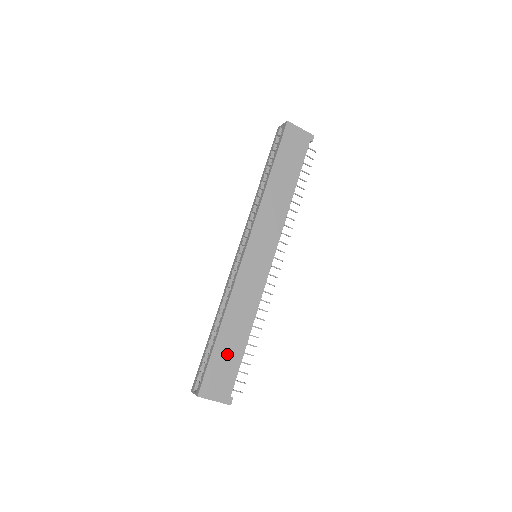
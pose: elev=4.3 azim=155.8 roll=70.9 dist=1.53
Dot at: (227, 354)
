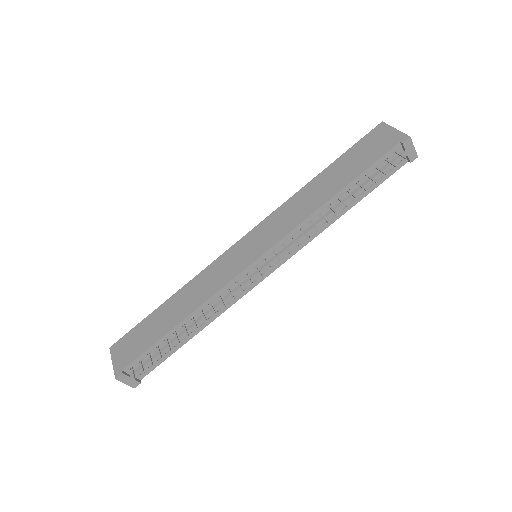
Dot at: (153, 327)
